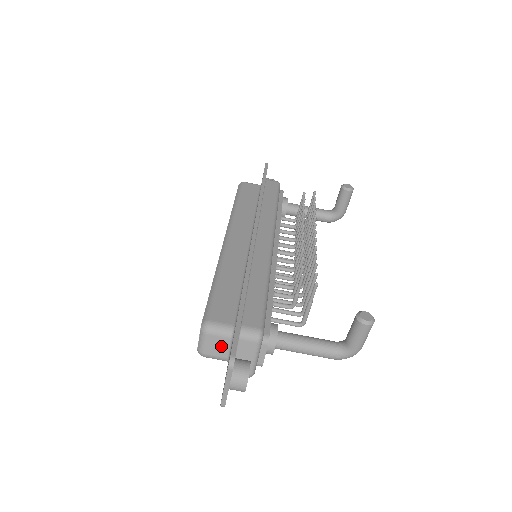
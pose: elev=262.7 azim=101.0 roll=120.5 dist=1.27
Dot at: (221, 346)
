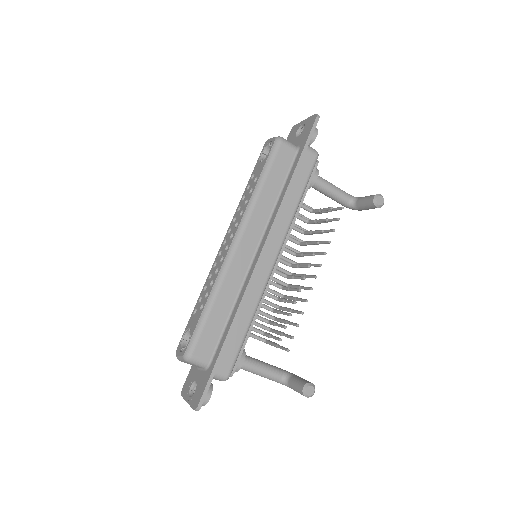
Dot at: occluded
